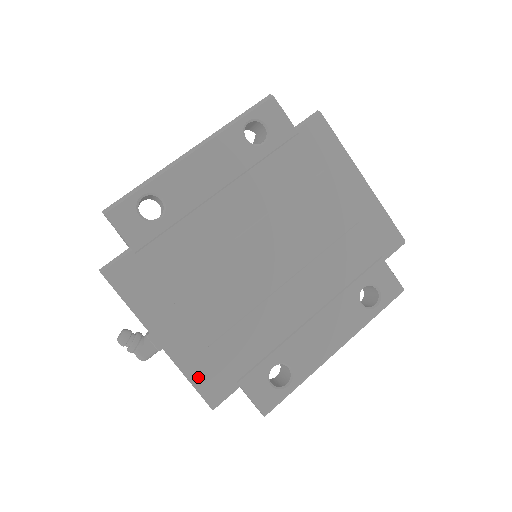
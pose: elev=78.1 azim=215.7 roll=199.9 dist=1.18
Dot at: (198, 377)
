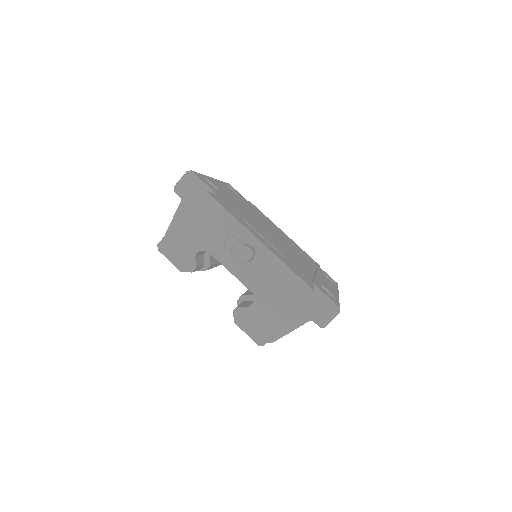
Dot at: (292, 269)
